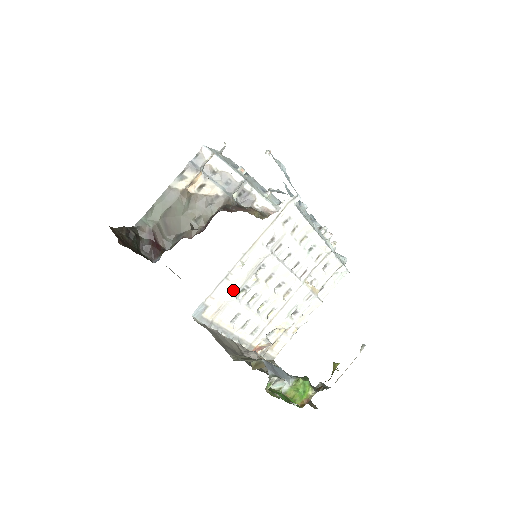
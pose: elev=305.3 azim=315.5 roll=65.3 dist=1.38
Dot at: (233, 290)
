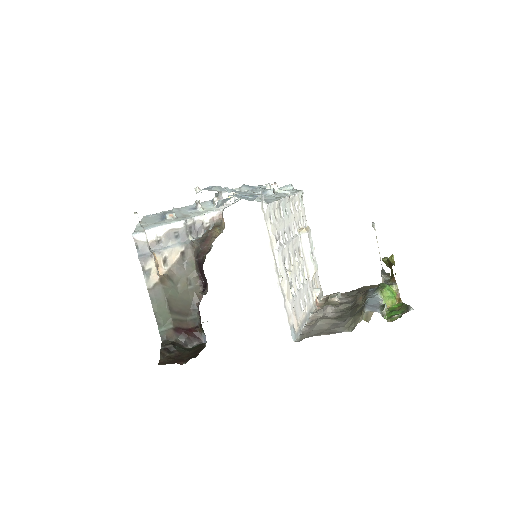
Dot at: (290, 296)
